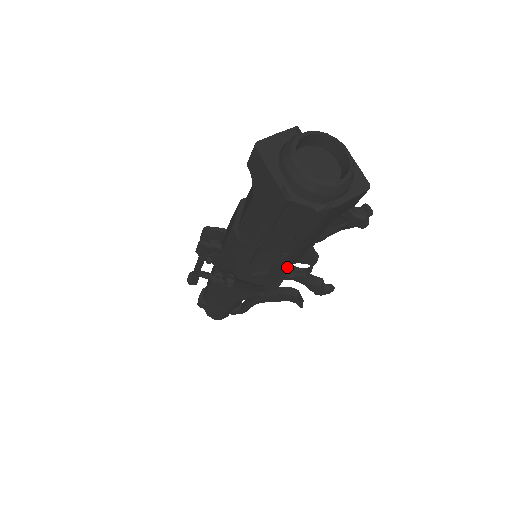
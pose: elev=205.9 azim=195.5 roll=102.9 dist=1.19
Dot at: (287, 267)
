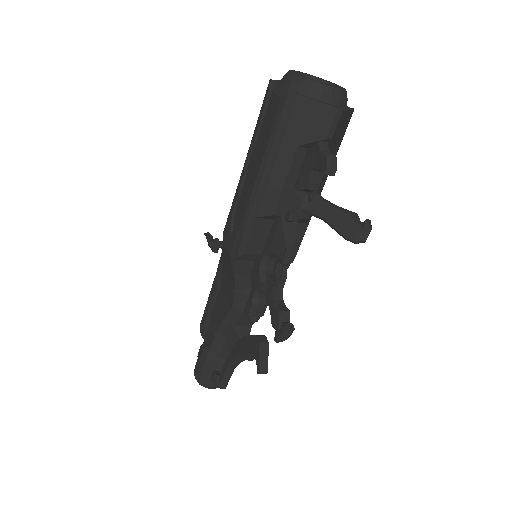
Dot at: (254, 221)
